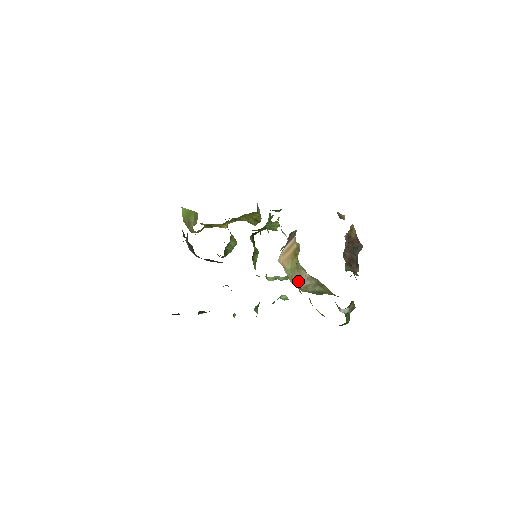
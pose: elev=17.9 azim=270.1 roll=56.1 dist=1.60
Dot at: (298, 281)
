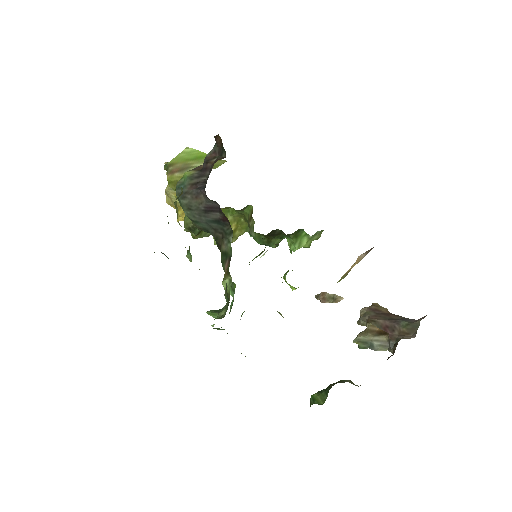
Dot at: occluded
